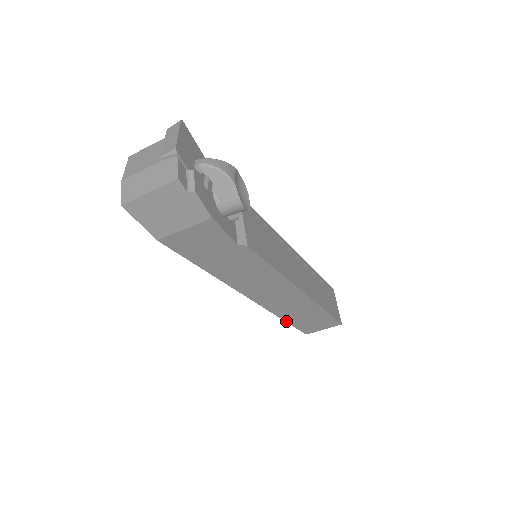
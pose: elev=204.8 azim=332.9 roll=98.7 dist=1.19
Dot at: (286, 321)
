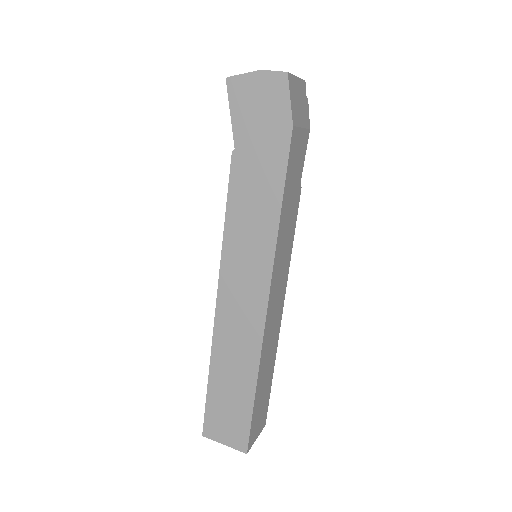
Dot at: (255, 394)
